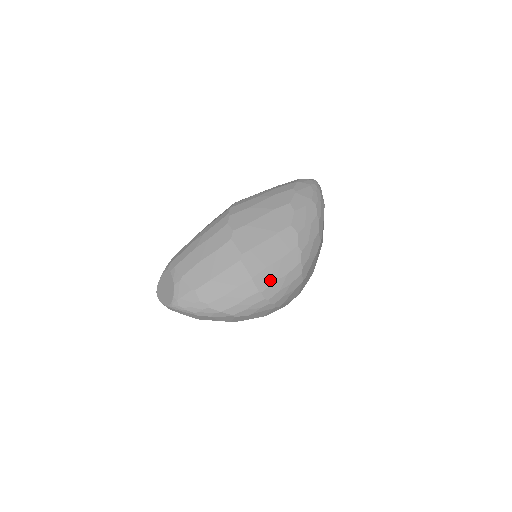
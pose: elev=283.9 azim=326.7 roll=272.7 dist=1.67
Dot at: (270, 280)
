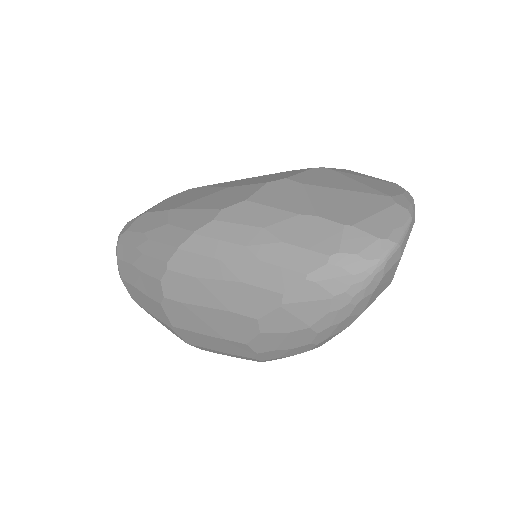
Dot at: (213, 352)
